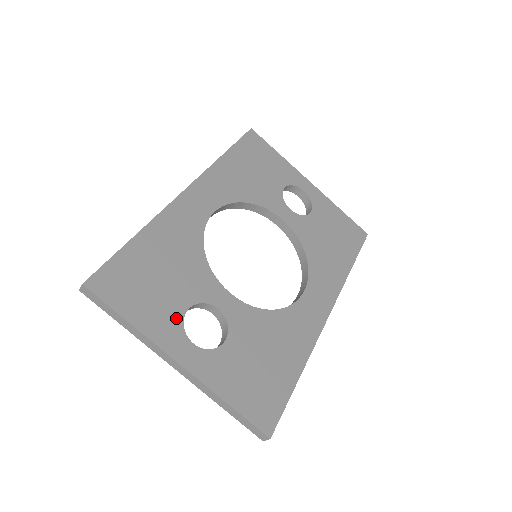
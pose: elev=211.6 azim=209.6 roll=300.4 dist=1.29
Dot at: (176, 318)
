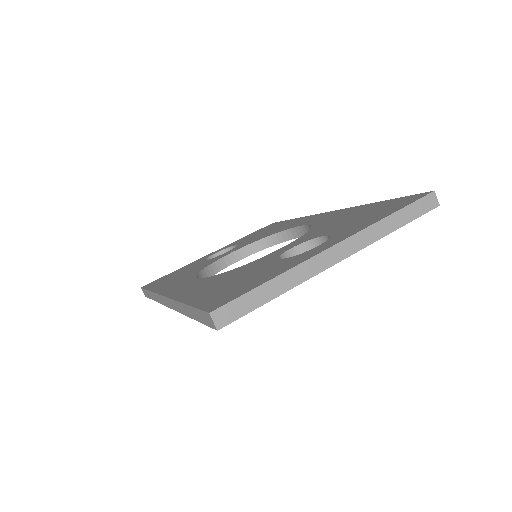
Dot at: (286, 261)
